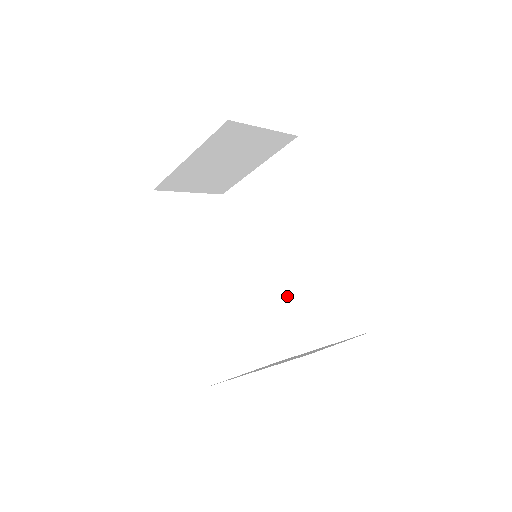
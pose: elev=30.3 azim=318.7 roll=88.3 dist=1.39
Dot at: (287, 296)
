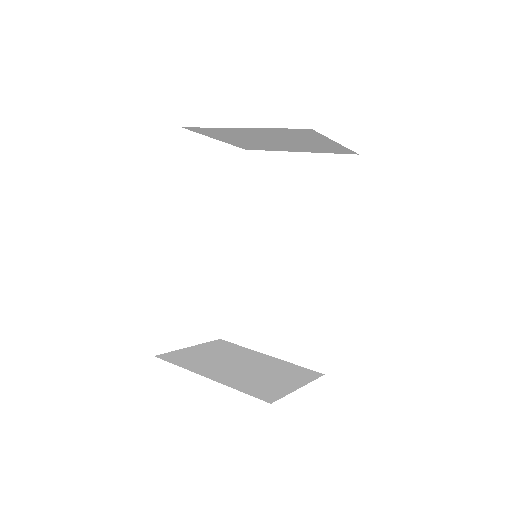
Dot at: (261, 292)
